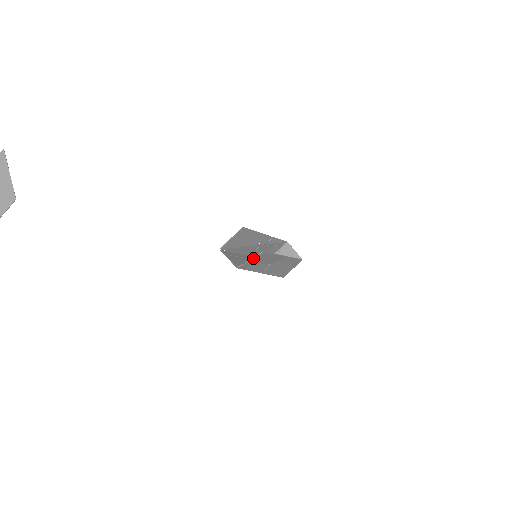
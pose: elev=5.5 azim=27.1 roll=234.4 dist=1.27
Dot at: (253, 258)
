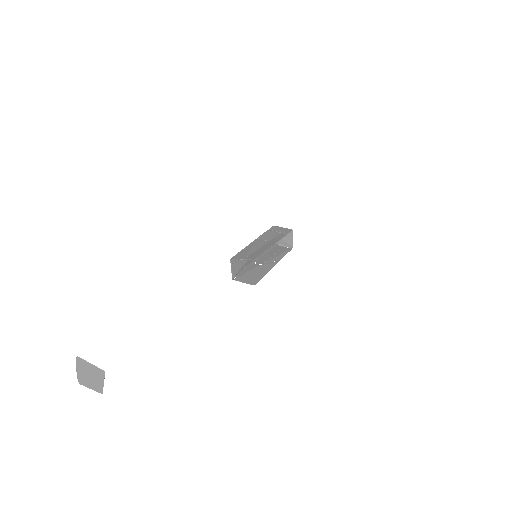
Dot at: (246, 282)
